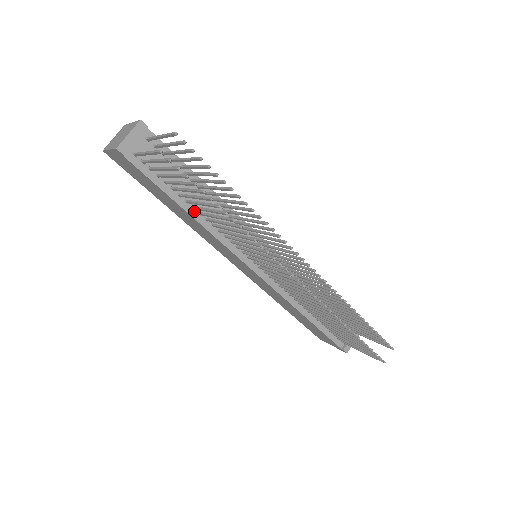
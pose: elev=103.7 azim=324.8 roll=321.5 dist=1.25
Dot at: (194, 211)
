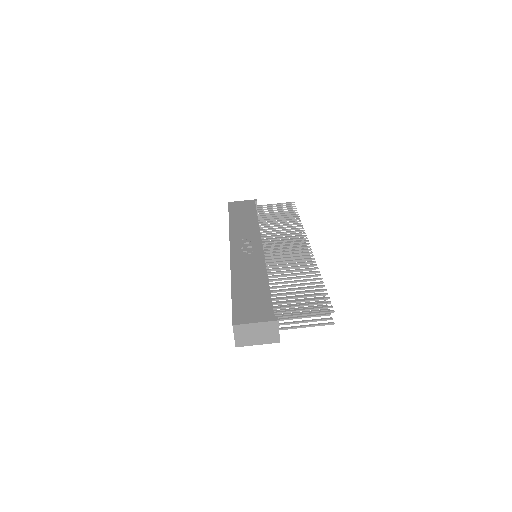
Dot at: occluded
